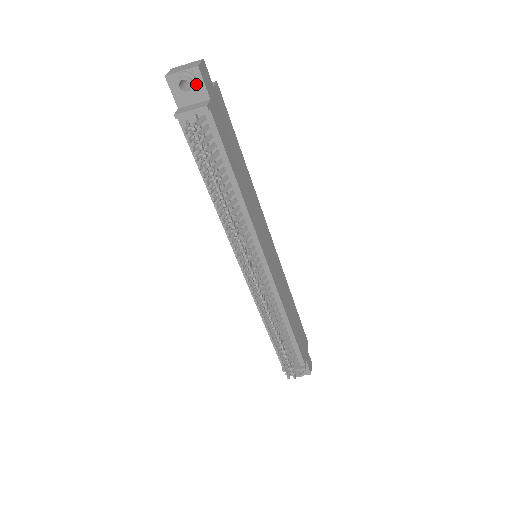
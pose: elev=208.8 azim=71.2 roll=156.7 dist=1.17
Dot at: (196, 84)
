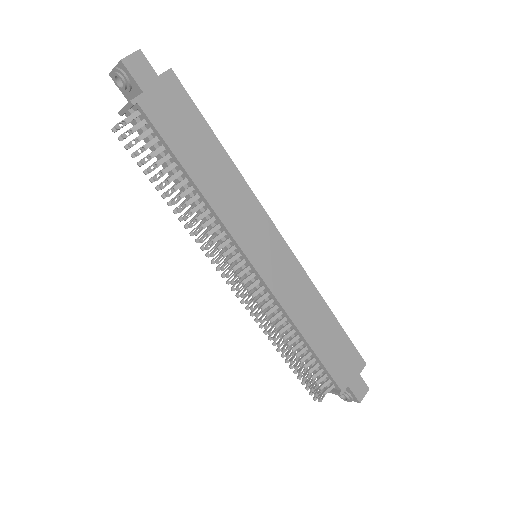
Dot at: (126, 79)
